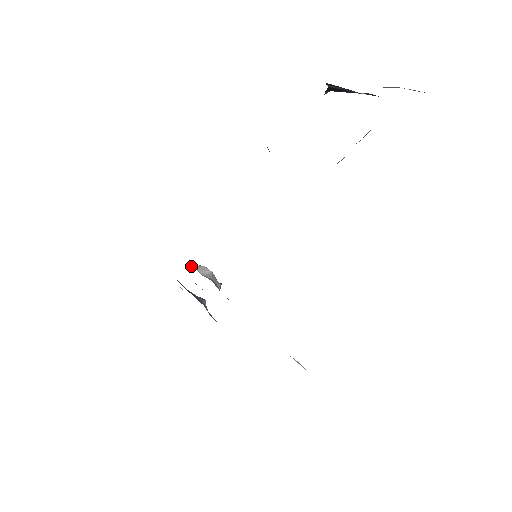
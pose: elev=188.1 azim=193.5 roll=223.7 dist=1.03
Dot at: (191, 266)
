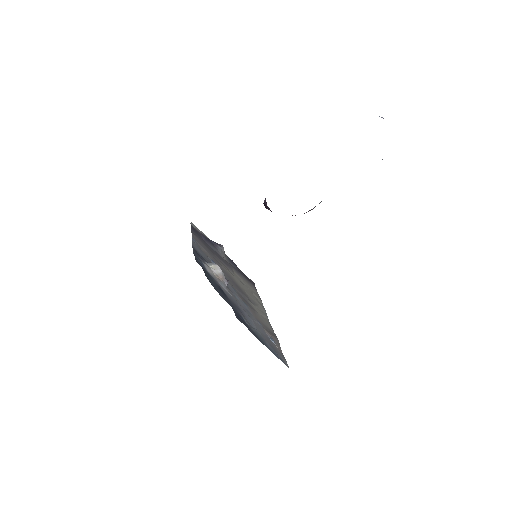
Dot at: (208, 264)
